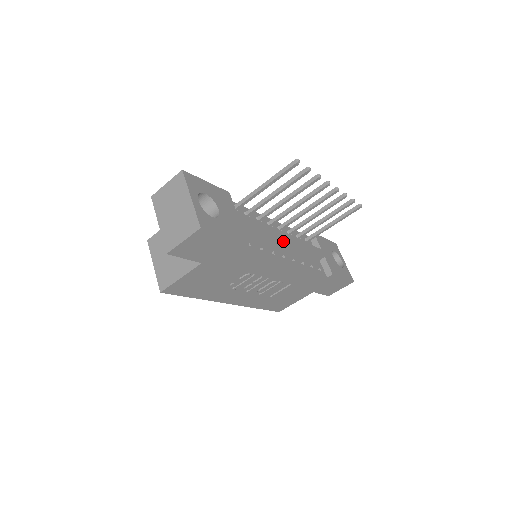
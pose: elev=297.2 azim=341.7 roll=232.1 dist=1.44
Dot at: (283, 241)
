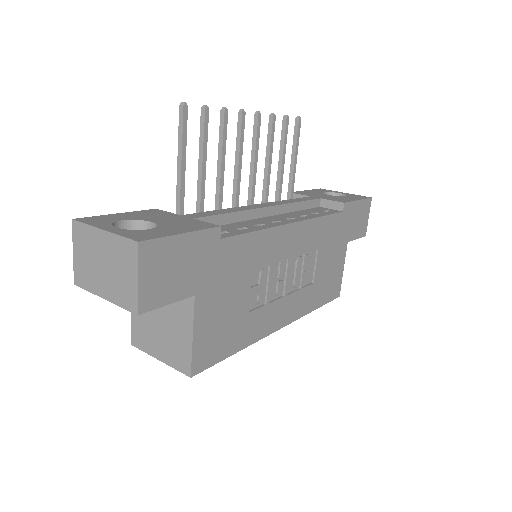
Dot at: (262, 210)
